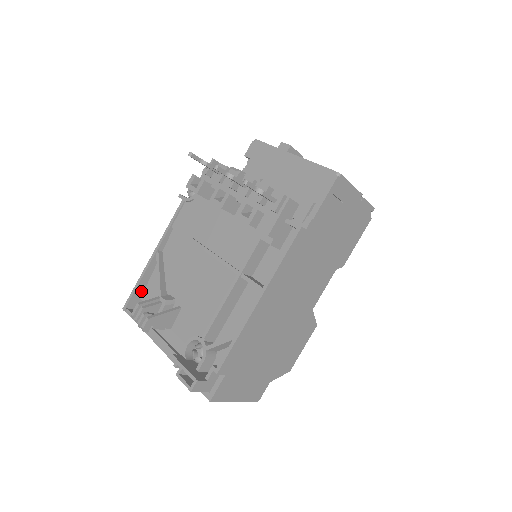
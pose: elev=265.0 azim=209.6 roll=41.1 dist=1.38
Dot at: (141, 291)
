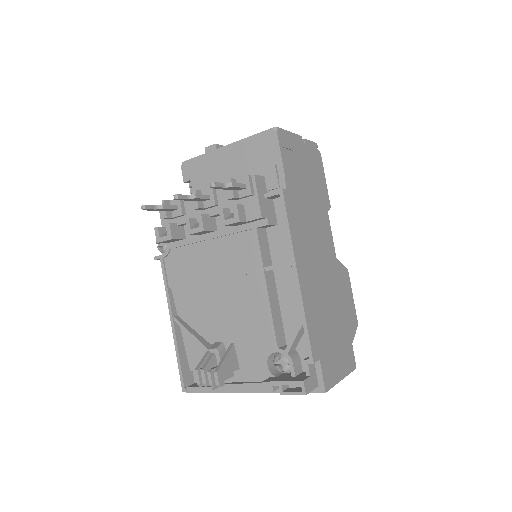
Dot at: (186, 363)
